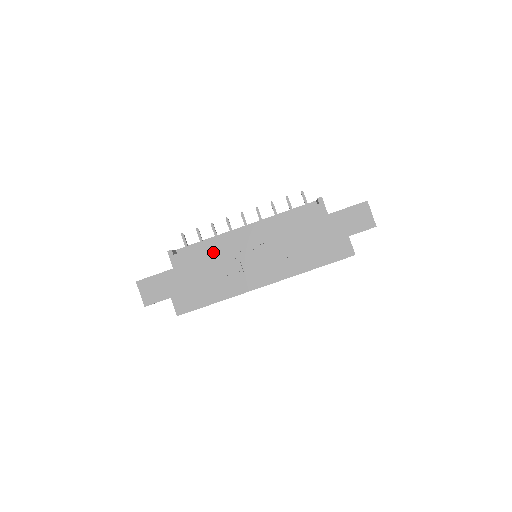
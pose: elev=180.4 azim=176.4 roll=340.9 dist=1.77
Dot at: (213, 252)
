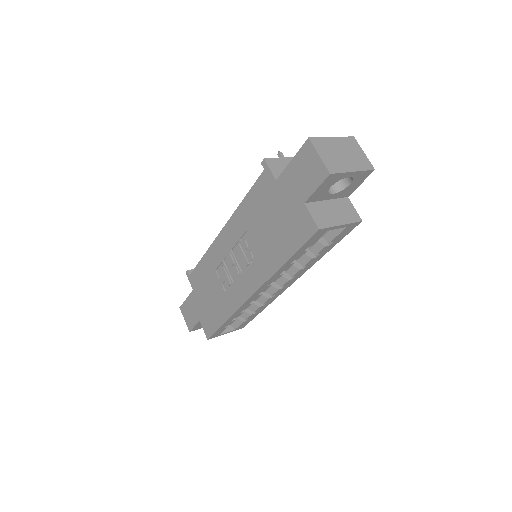
Dot at: (209, 265)
